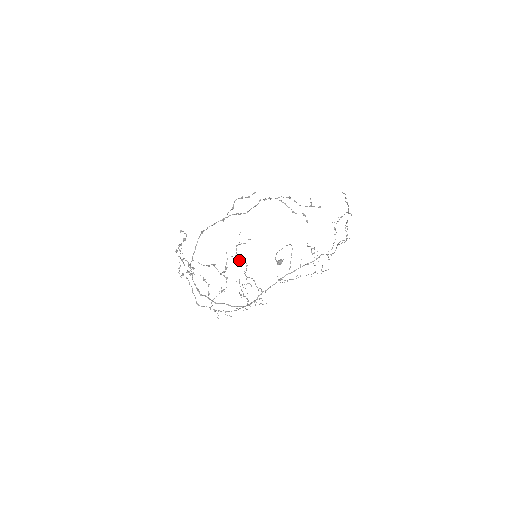
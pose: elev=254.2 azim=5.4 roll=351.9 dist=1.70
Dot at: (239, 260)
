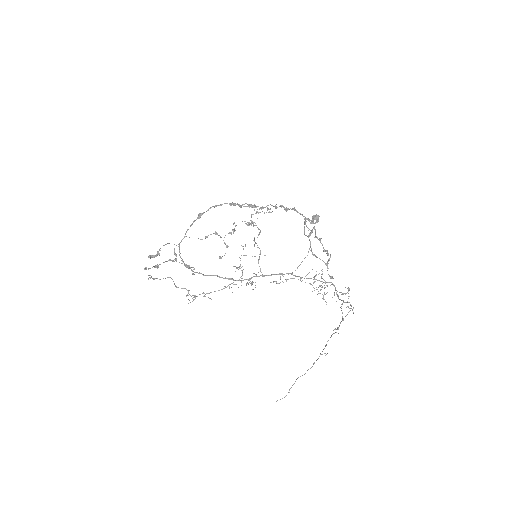
Dot at: (253, 224)
